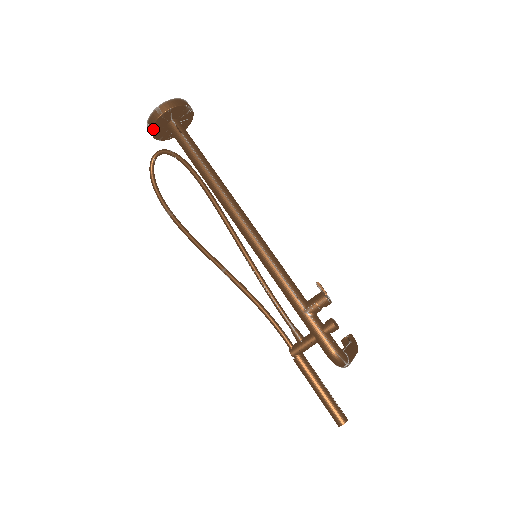
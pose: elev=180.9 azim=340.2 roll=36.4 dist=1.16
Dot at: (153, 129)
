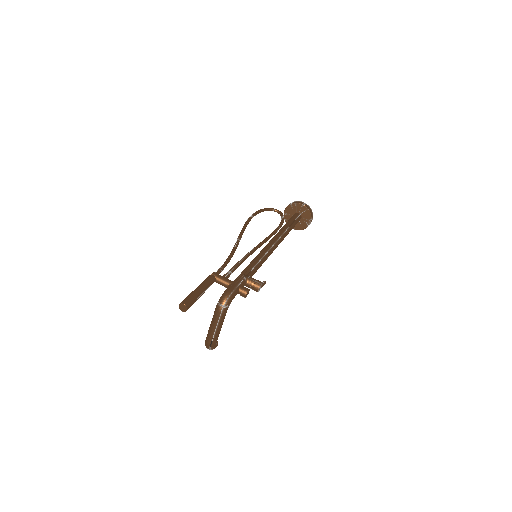
Dot at: (292, 204)
